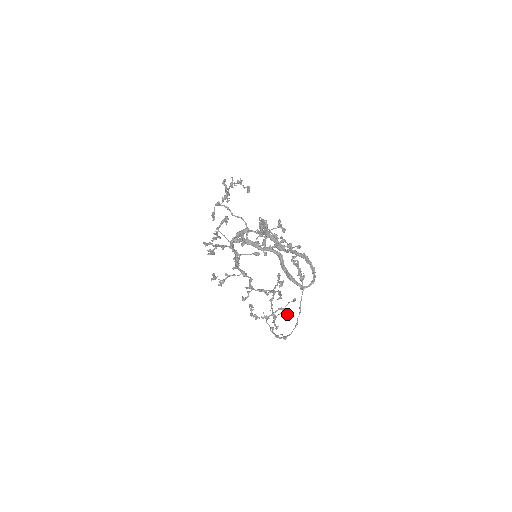
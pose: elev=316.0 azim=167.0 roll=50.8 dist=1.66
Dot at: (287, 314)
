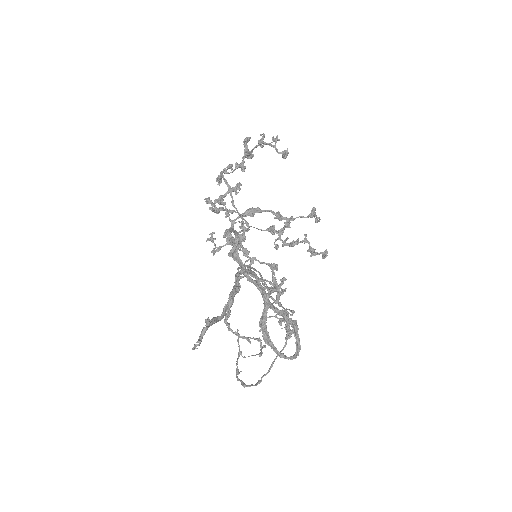
Dot at: (279, 320)
